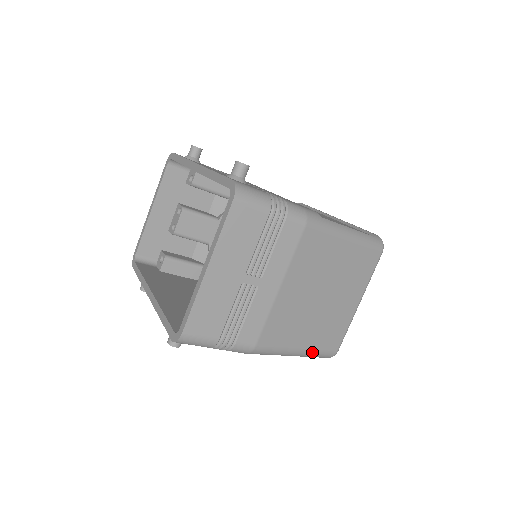
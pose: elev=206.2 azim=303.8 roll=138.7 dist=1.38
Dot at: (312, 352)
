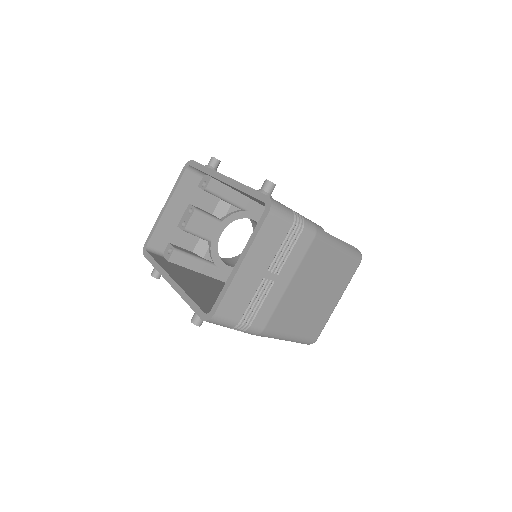
Dot at: (300, 338)
